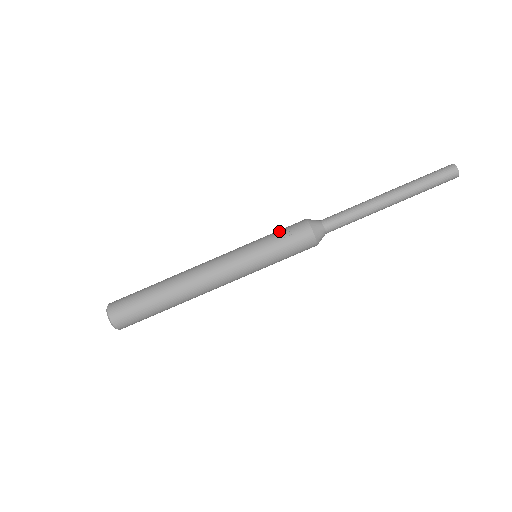
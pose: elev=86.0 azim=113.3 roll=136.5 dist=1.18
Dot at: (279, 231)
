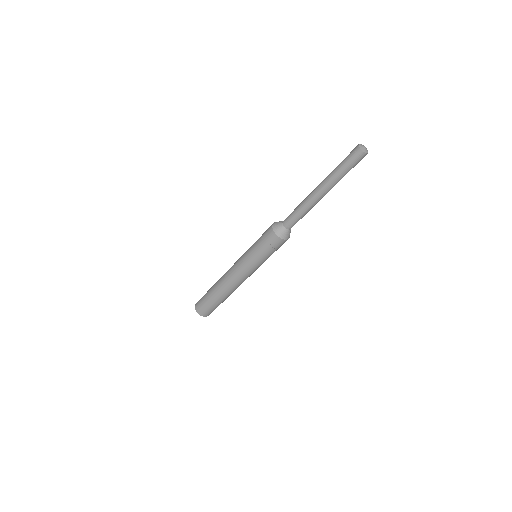
Dot at: (264, 249)
